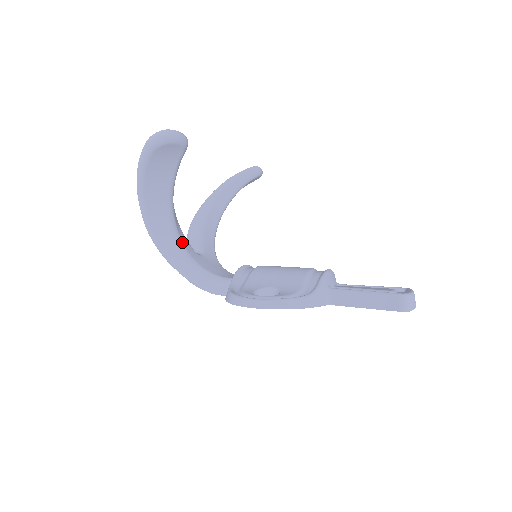
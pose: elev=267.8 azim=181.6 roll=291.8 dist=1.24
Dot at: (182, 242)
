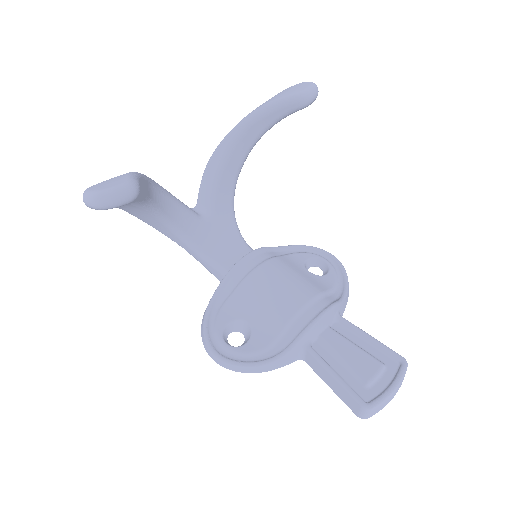
Dot at: (175, 224)
